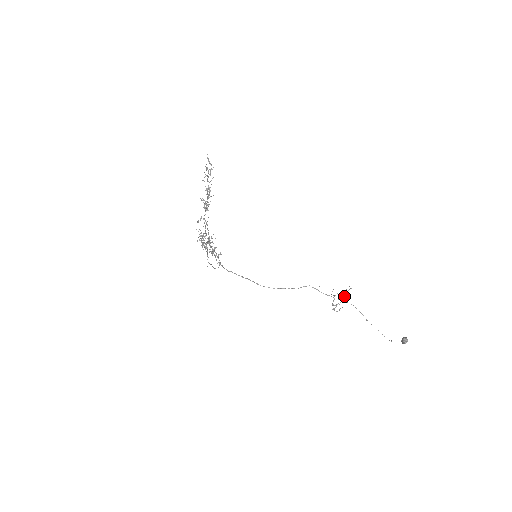
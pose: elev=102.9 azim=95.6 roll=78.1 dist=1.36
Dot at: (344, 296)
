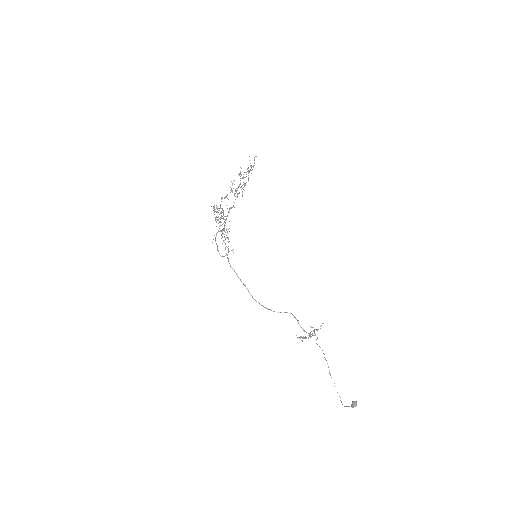
Dot at: occluded
